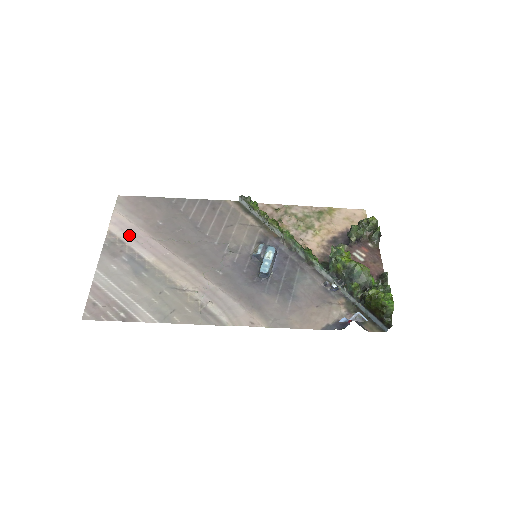
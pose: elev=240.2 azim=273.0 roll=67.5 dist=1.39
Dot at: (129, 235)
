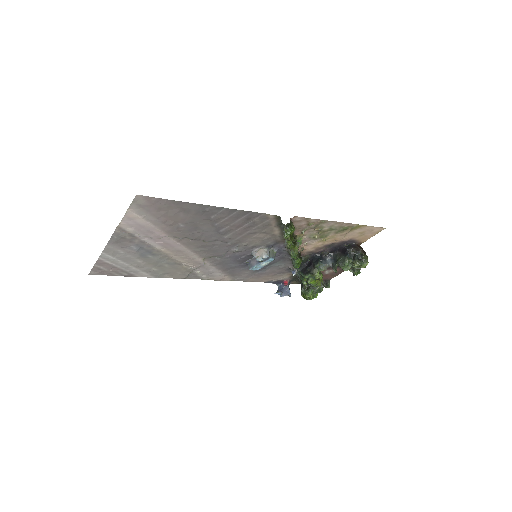
Dot at: (142, 233)
